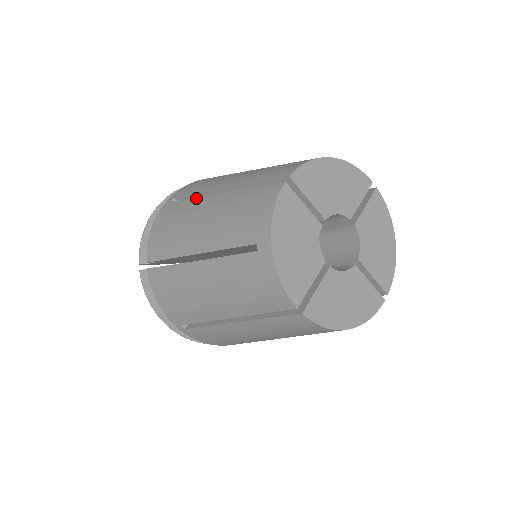
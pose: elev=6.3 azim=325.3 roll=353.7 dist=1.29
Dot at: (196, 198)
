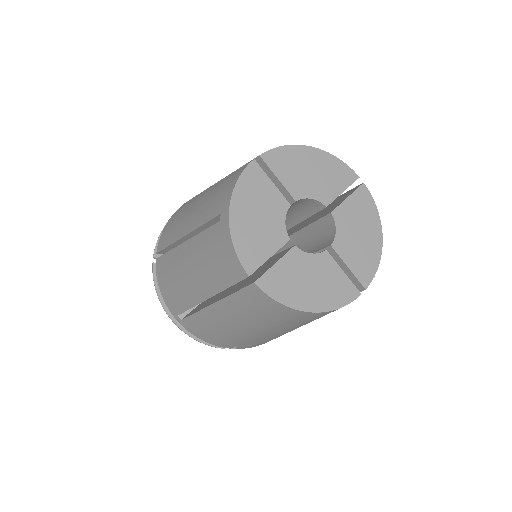
Dot at: occluded
